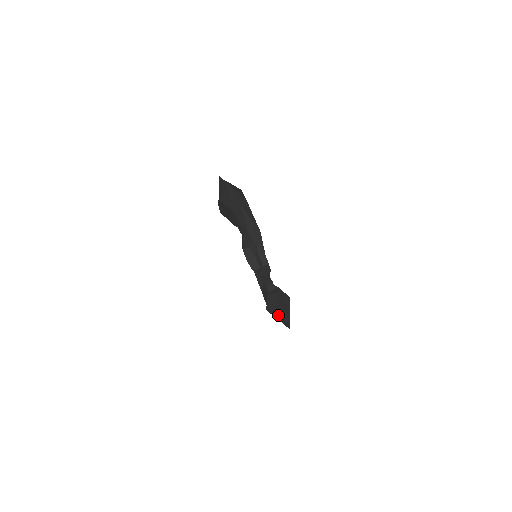
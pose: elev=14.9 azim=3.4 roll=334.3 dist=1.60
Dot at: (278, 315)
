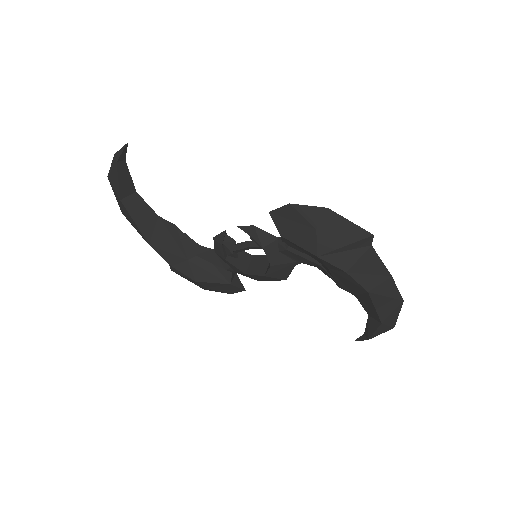
Dot at: (312, 226)
